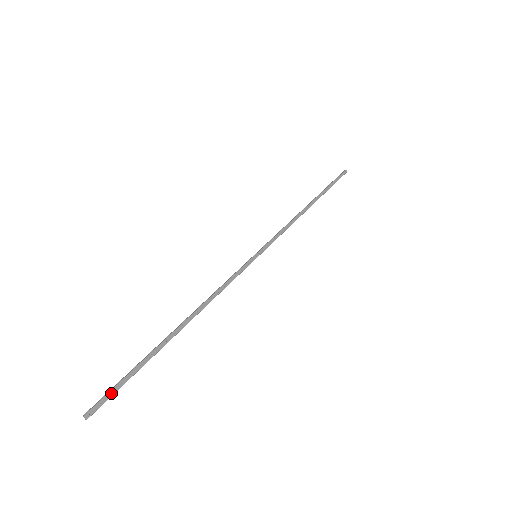
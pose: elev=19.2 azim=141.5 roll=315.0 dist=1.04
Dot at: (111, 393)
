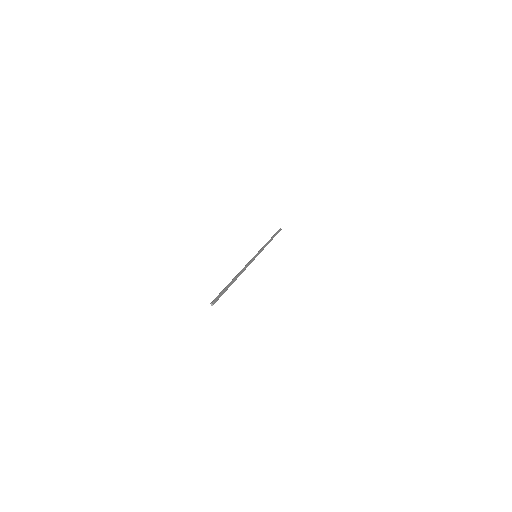
Dot at: (219, 297)
